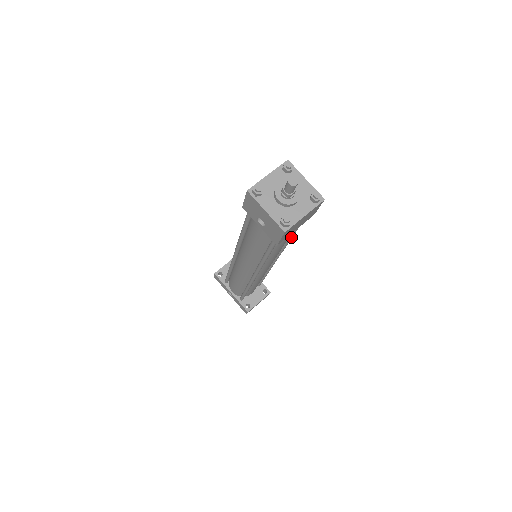
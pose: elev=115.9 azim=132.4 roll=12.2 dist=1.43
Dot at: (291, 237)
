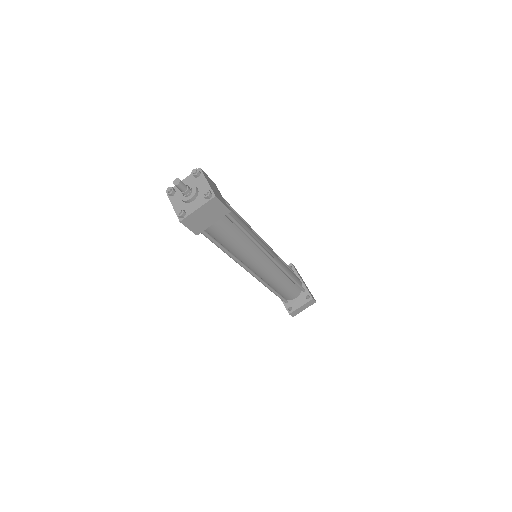
Dot at: (246, 234)
